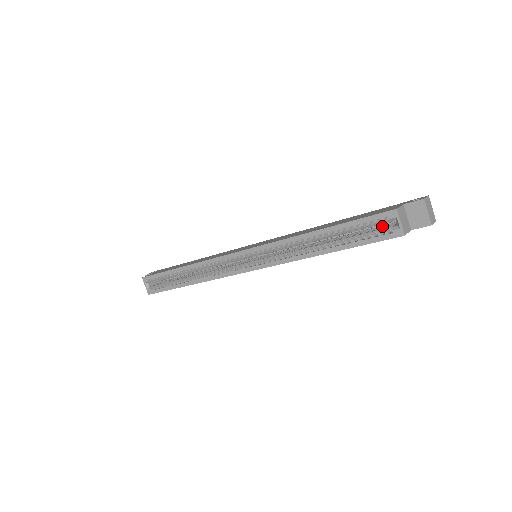
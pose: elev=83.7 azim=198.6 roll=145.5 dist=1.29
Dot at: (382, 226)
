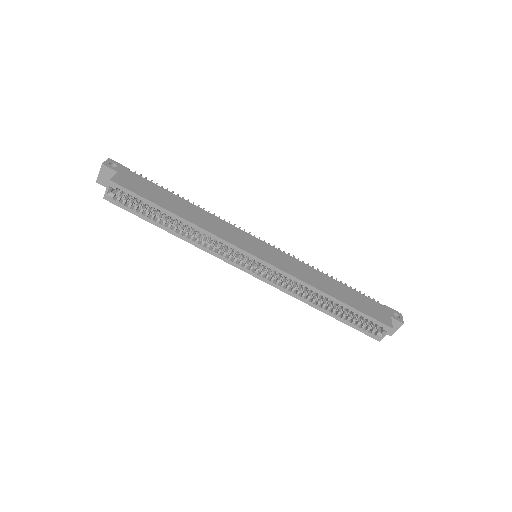
Dot at: occluded
